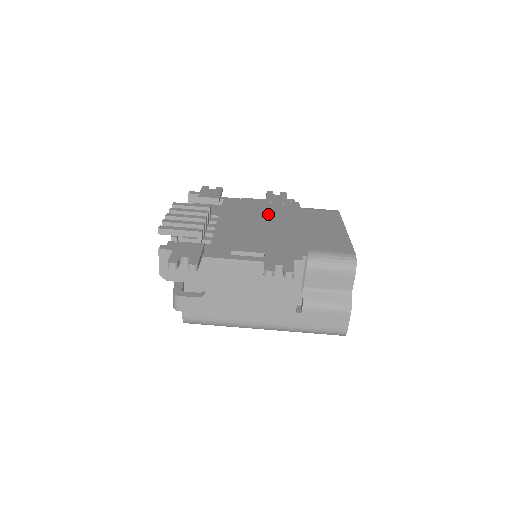
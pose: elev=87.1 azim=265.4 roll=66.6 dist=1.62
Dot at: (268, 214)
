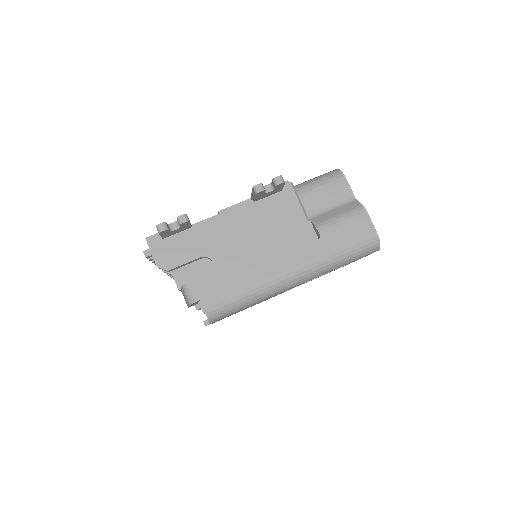
Dot at: occluded
